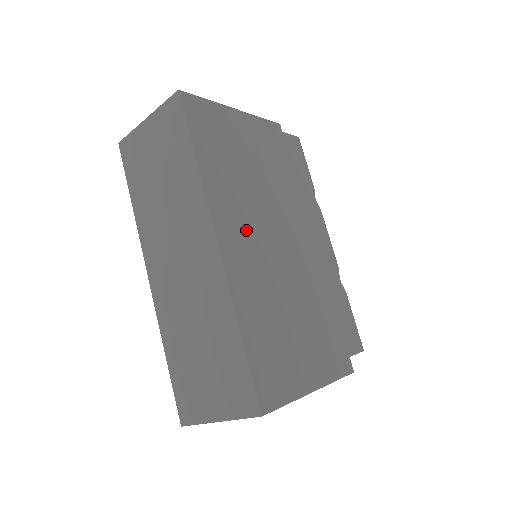
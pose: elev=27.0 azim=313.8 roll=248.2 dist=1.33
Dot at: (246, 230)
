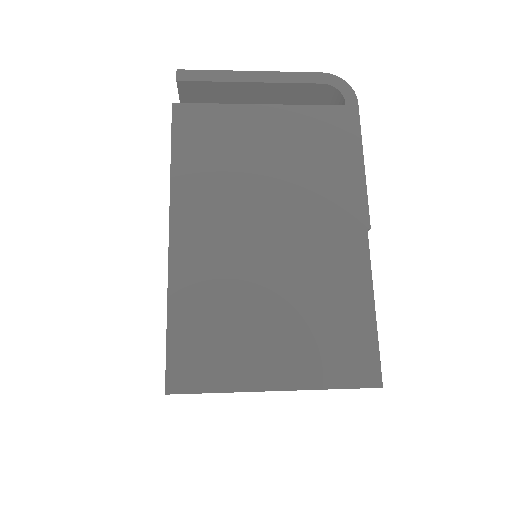
Dot at: occluded
